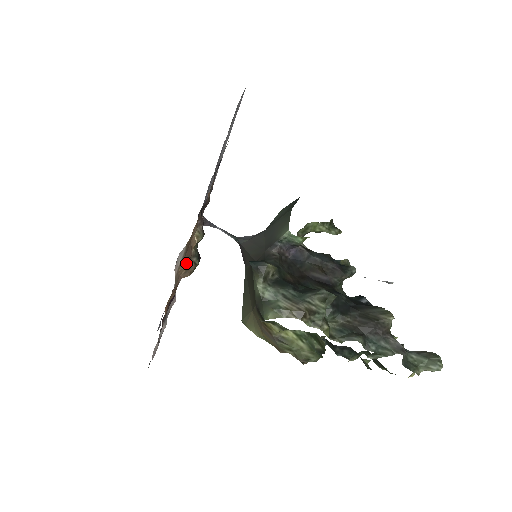
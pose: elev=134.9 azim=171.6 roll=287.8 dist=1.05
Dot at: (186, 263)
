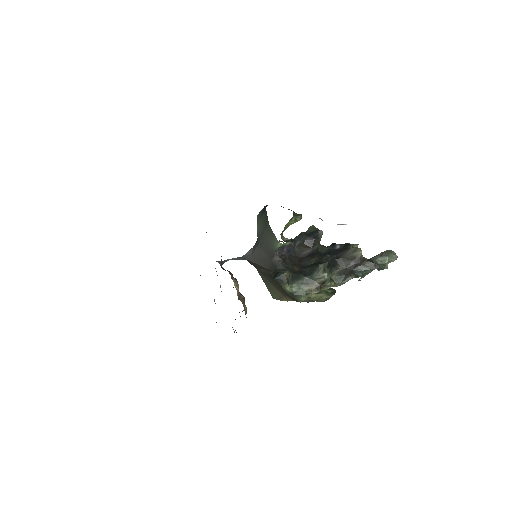
Dot at: (246, 308)
